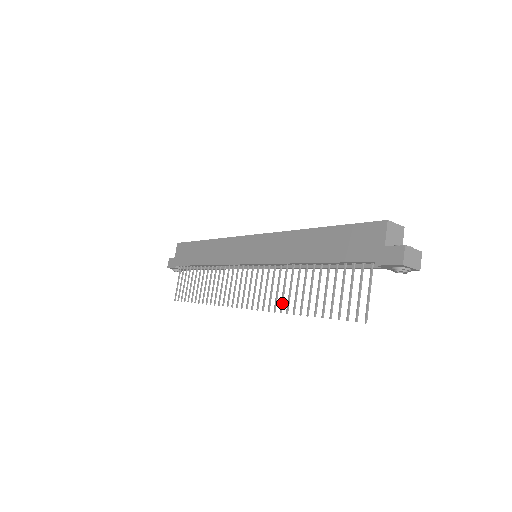
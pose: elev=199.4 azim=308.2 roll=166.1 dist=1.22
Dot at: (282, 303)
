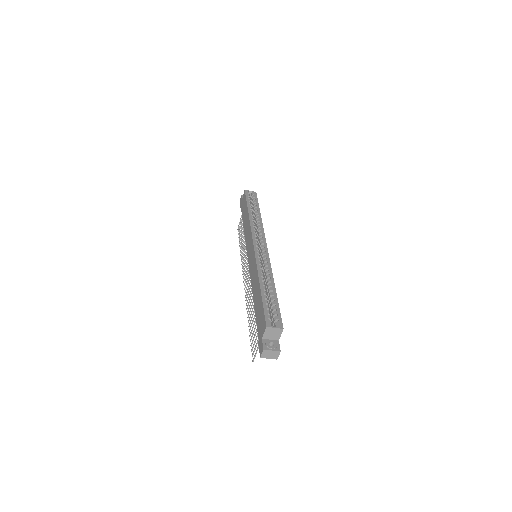
Dot at: (248, 305)
